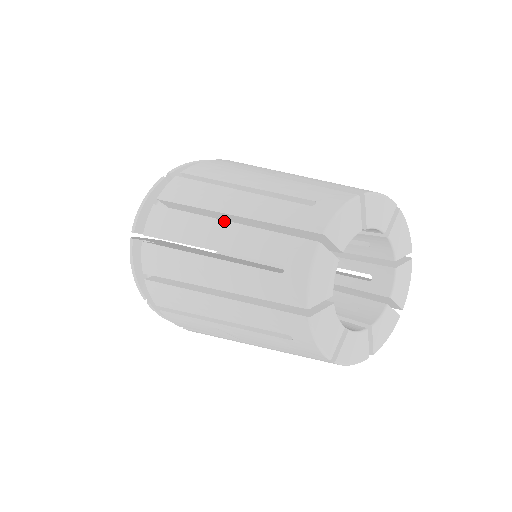
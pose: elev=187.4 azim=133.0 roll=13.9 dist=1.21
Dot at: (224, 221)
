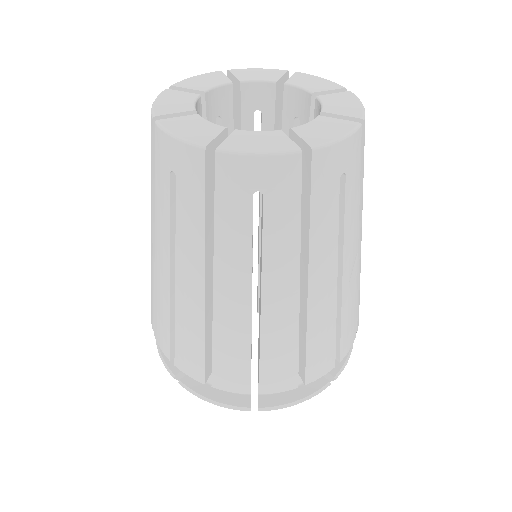
Dot at: occluded
